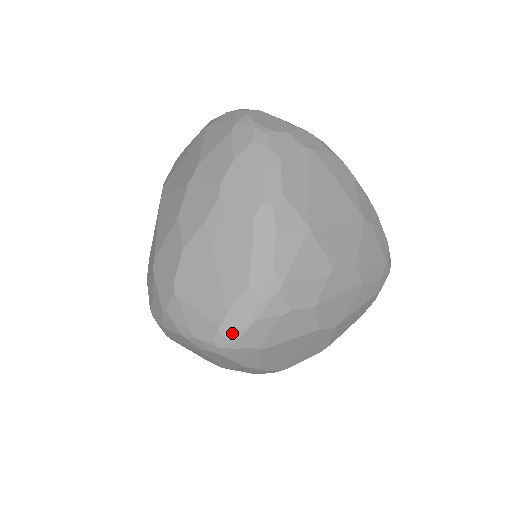
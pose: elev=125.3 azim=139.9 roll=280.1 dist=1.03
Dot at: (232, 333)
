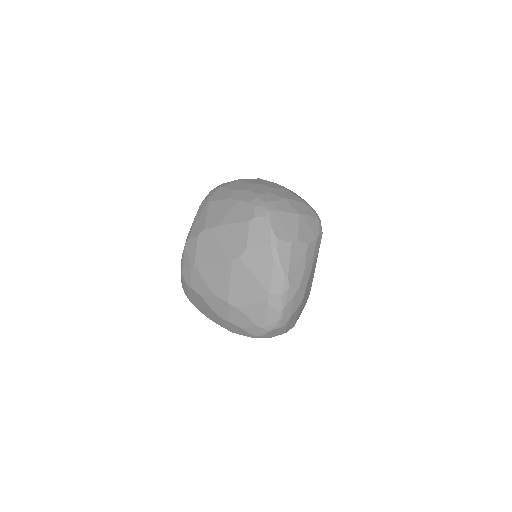
Dot at: occluded
